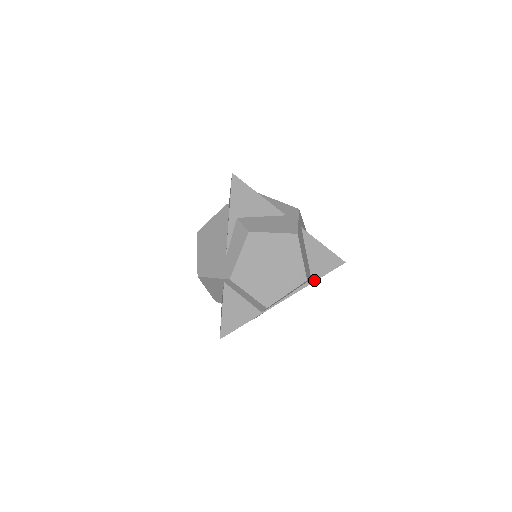
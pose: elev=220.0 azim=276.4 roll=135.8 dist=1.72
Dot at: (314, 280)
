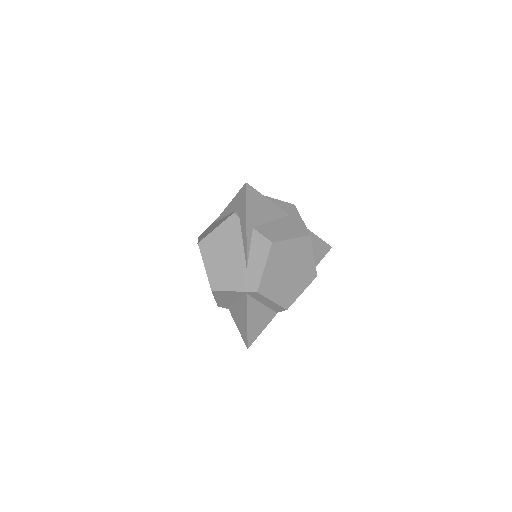
Dot at: occluded
